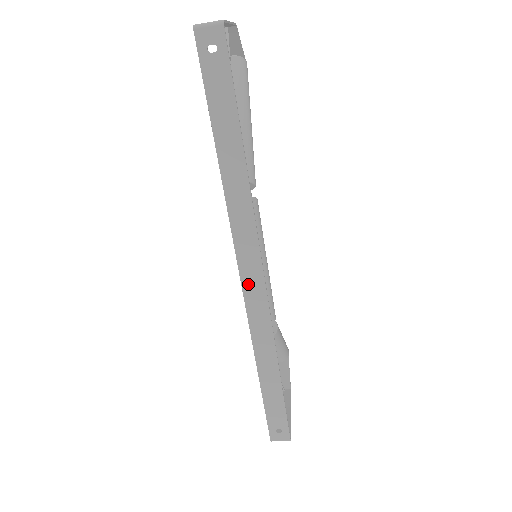
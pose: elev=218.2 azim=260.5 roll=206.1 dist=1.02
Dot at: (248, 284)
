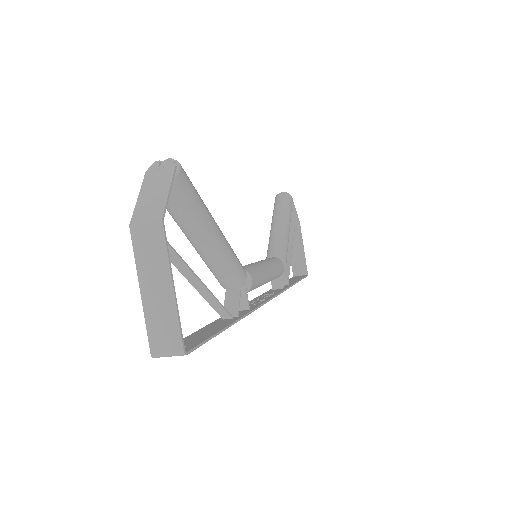
Dot at: occluded
